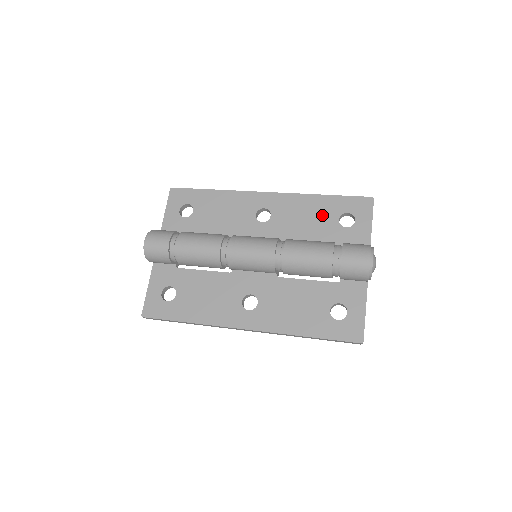
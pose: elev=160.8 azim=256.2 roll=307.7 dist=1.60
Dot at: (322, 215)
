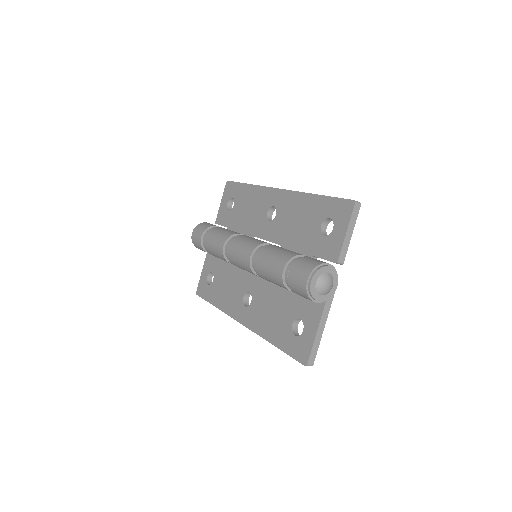
Dot at: (310, 218)
